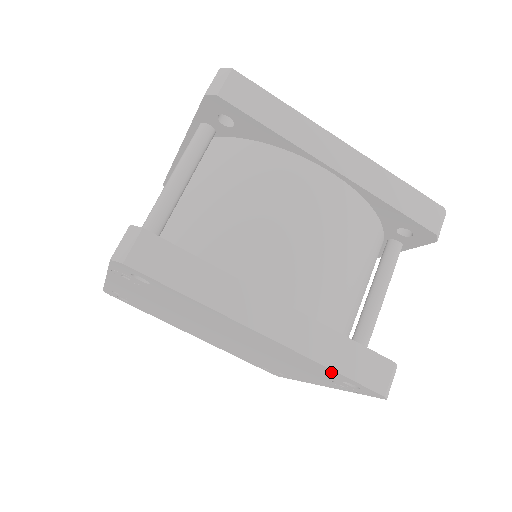
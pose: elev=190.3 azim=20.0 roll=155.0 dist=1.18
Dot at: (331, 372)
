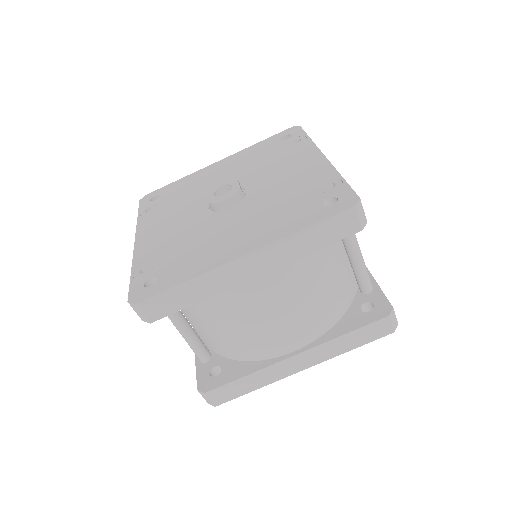
Dot at: occluded
